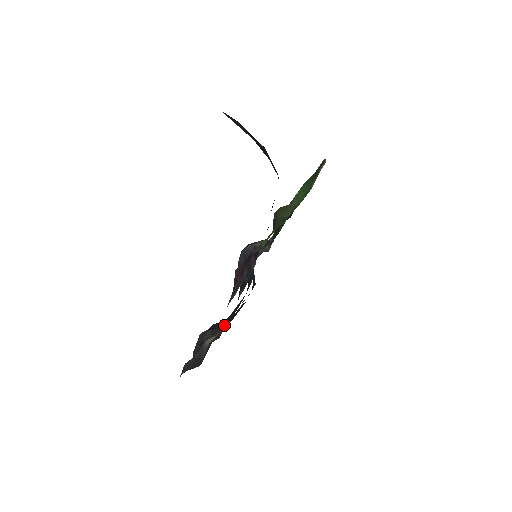
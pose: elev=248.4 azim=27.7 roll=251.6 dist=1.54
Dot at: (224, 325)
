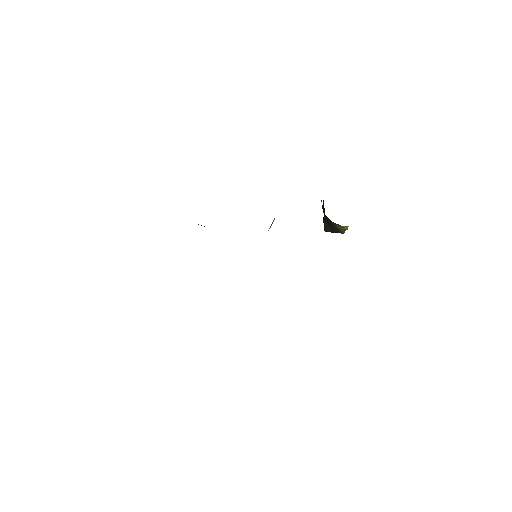
Dot at: occluded
